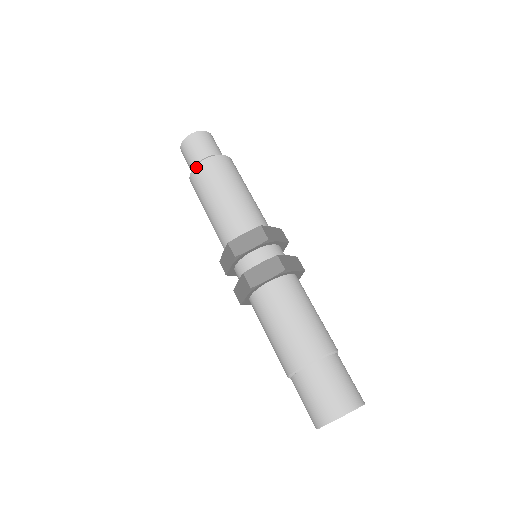
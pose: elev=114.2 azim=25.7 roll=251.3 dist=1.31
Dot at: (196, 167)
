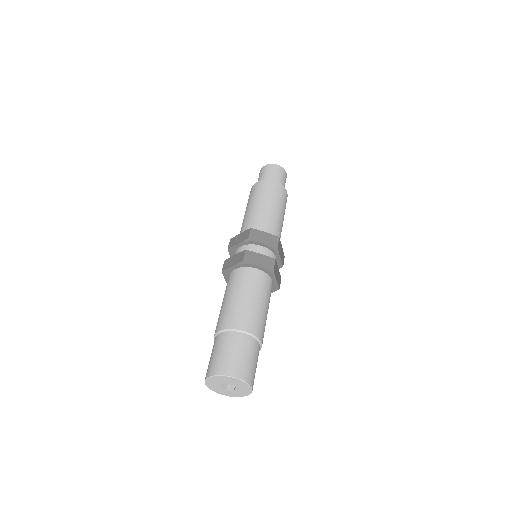
Dot at: (266, 180)
